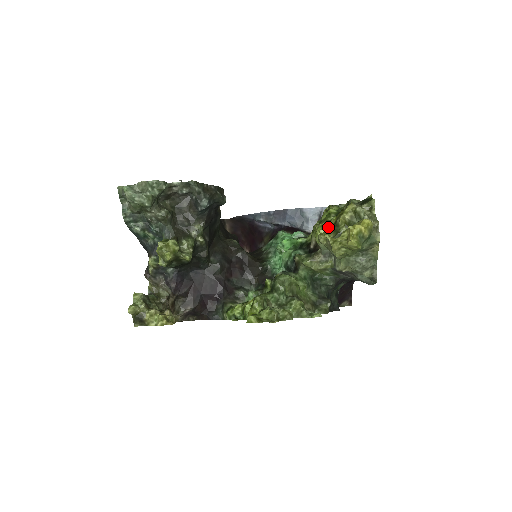
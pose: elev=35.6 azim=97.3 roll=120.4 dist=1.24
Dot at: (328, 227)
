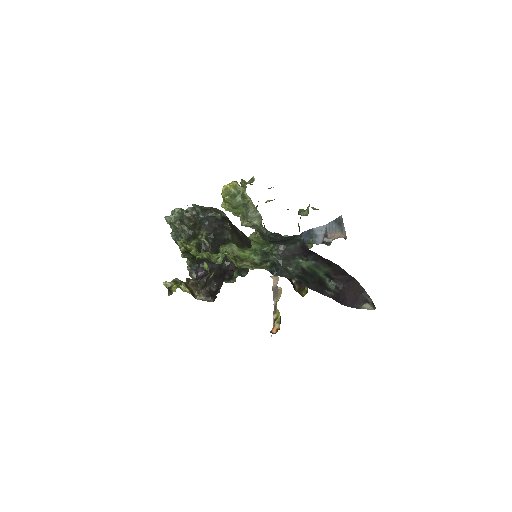
Dot at: occluded
